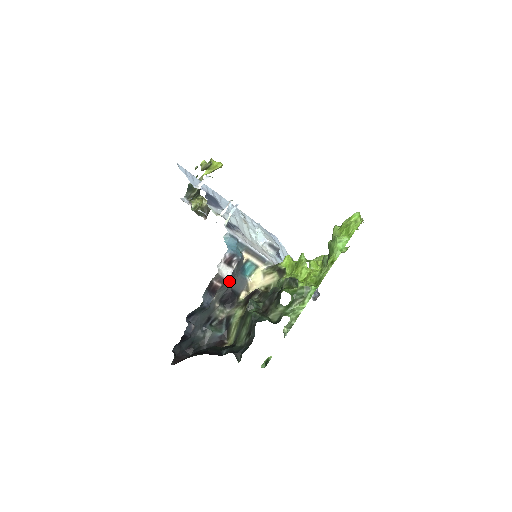
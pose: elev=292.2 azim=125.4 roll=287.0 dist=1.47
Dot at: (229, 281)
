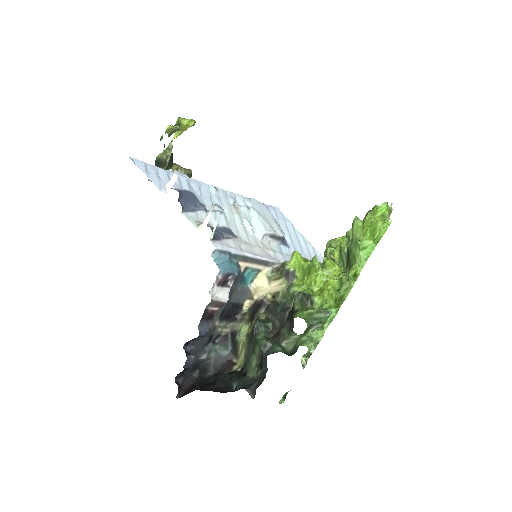
Dot at: occluded
